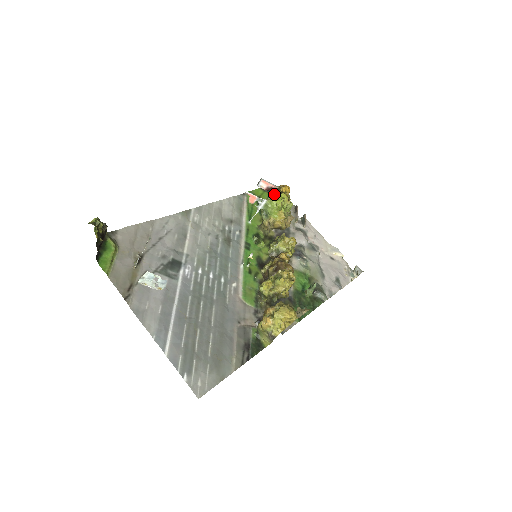
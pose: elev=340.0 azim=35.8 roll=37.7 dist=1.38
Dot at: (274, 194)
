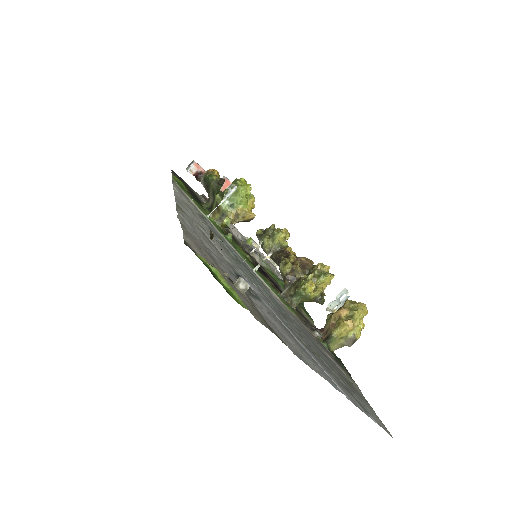
Dot at: (218, 180)
